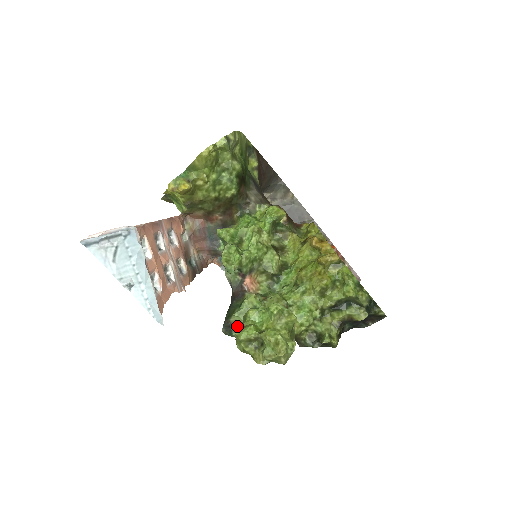
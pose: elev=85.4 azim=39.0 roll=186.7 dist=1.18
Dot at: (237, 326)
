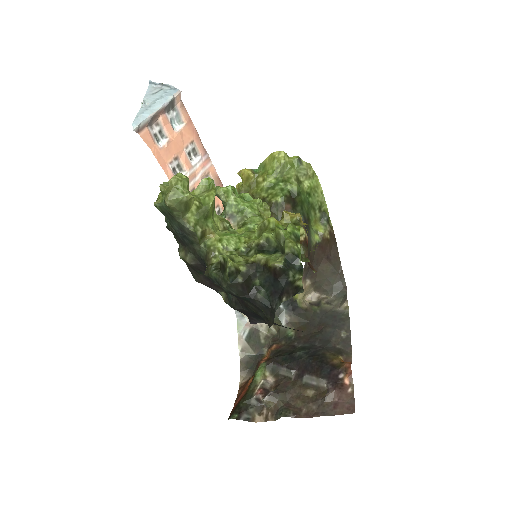
Dot at: occluded
